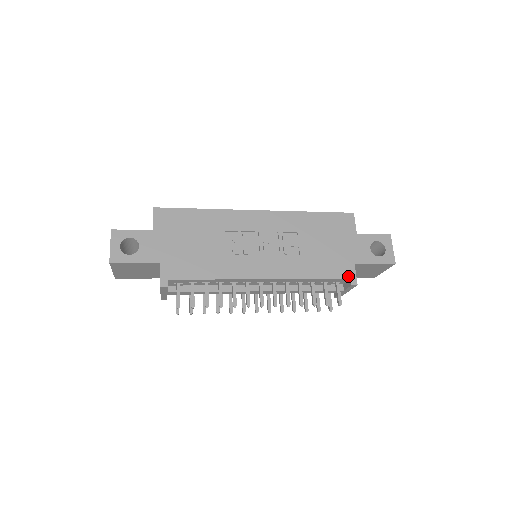
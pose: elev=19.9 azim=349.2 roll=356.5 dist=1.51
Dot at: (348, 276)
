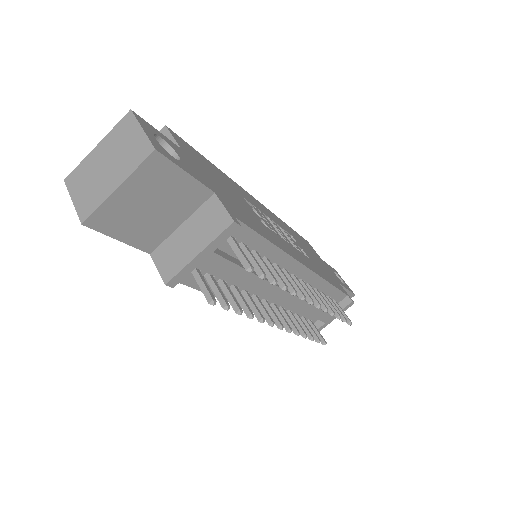
Dot at: (345, 292)
